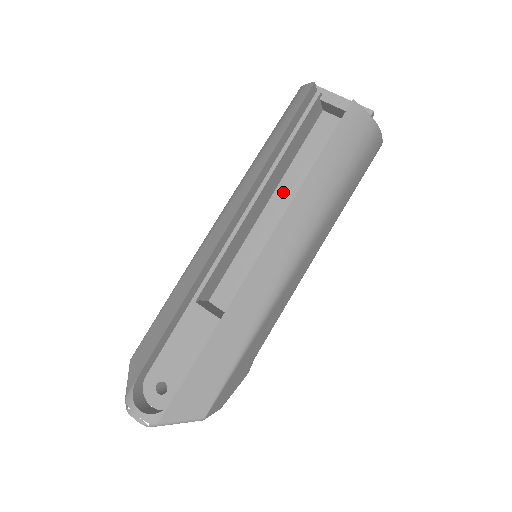
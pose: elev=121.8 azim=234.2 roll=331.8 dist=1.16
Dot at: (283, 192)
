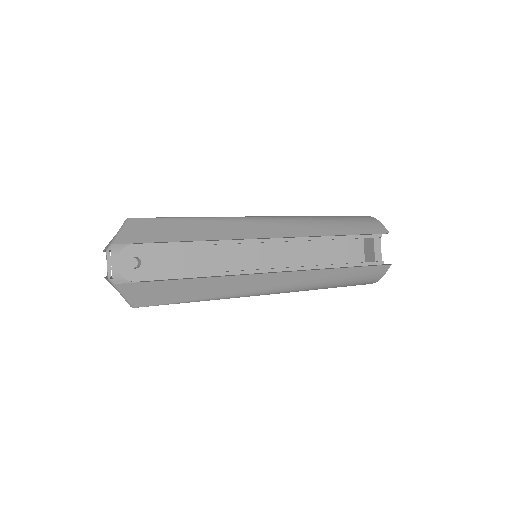
Dot at: (305, 245)
